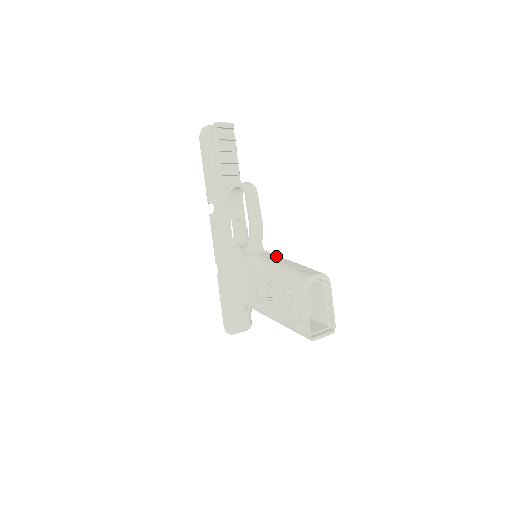
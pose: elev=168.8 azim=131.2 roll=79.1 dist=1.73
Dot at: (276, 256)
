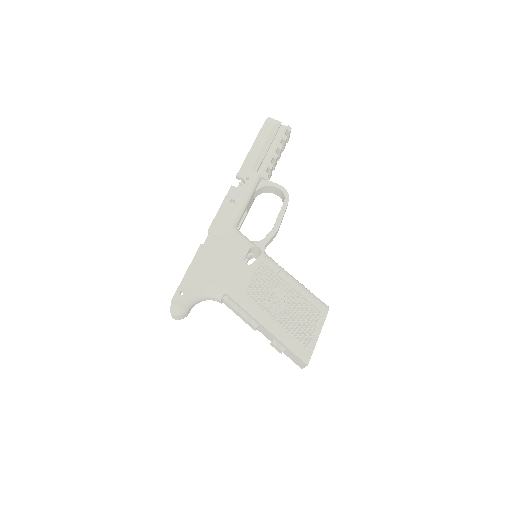
Dot at: occluded
